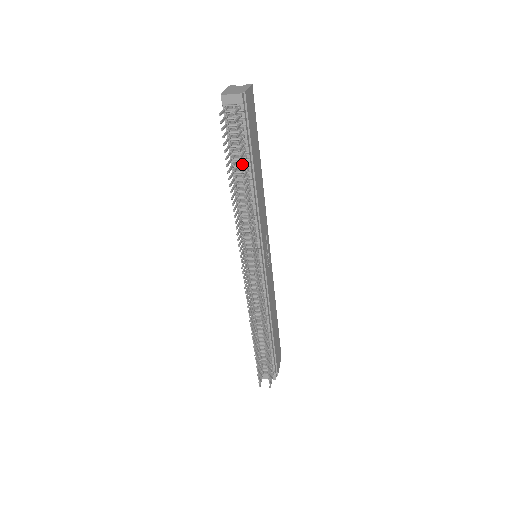
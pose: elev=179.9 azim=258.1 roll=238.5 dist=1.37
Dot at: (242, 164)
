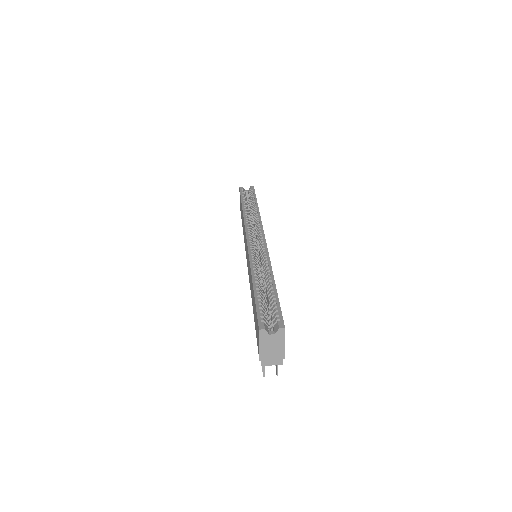
Dot at: occluded
